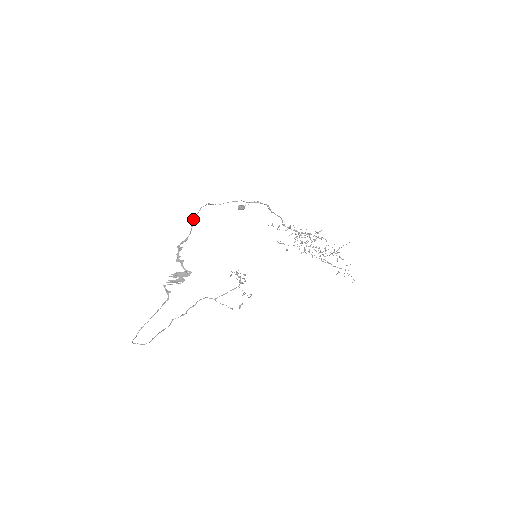
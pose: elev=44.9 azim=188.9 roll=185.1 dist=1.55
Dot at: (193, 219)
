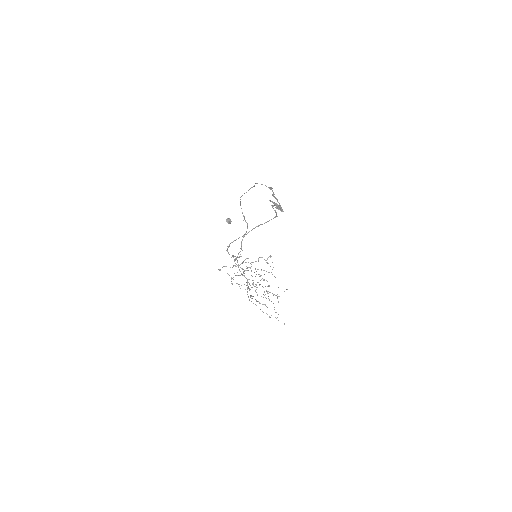
Dot at: occluded
